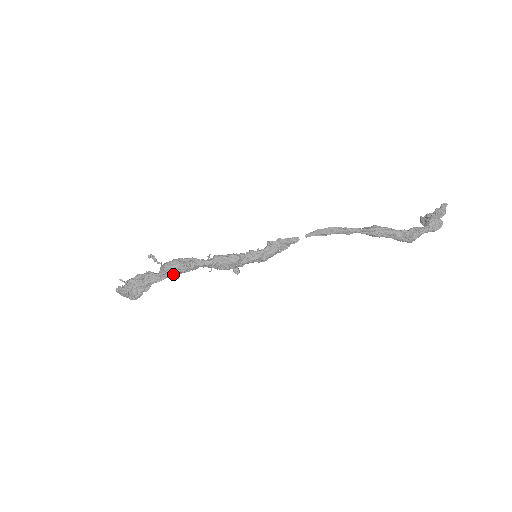
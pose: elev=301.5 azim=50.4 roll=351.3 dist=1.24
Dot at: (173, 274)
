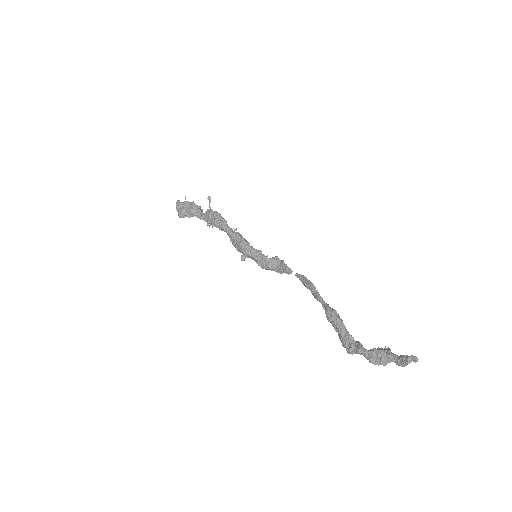
Dot at: (207, 220)
